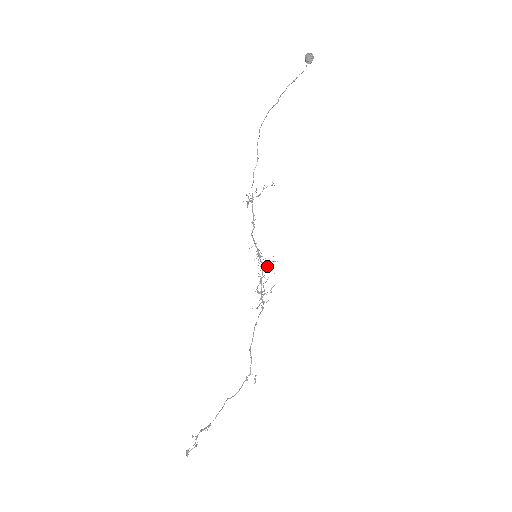
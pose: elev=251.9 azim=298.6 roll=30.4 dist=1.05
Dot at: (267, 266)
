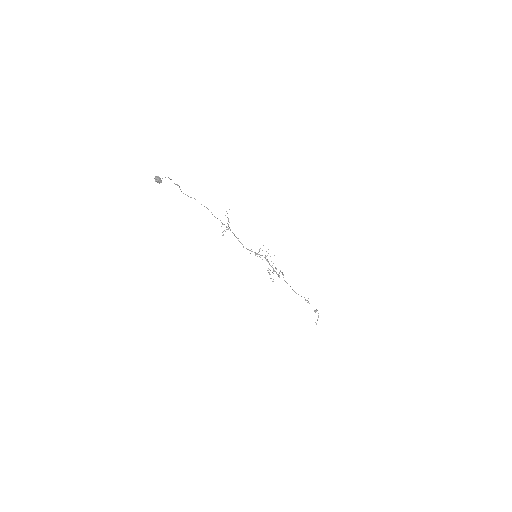
Dot at: (265, 257)
